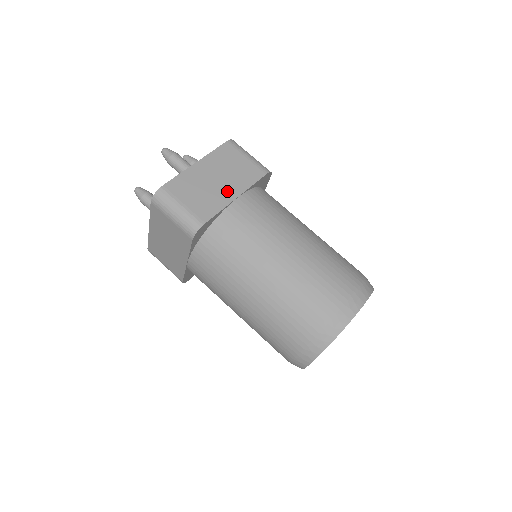
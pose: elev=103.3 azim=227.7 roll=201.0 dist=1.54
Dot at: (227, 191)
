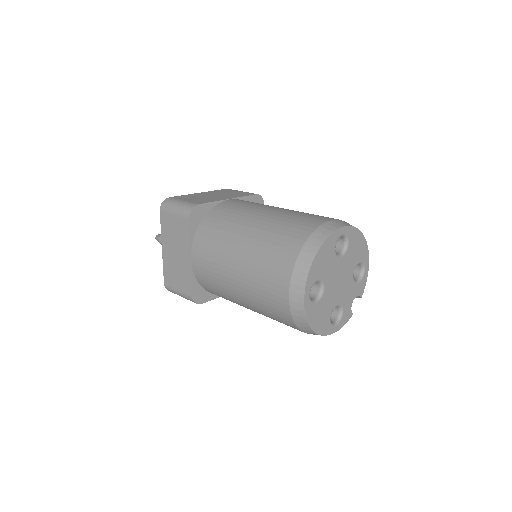
Dot at: (221, 198)
